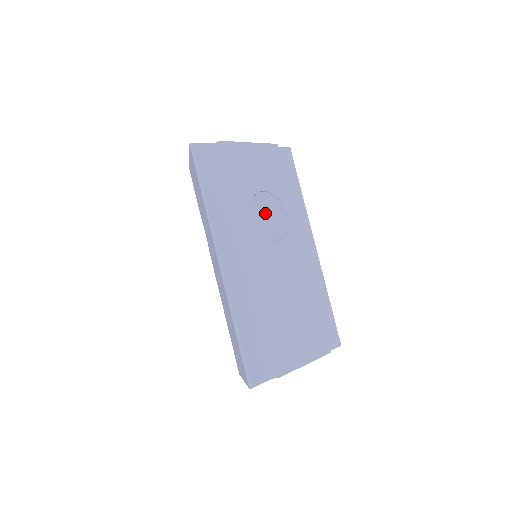
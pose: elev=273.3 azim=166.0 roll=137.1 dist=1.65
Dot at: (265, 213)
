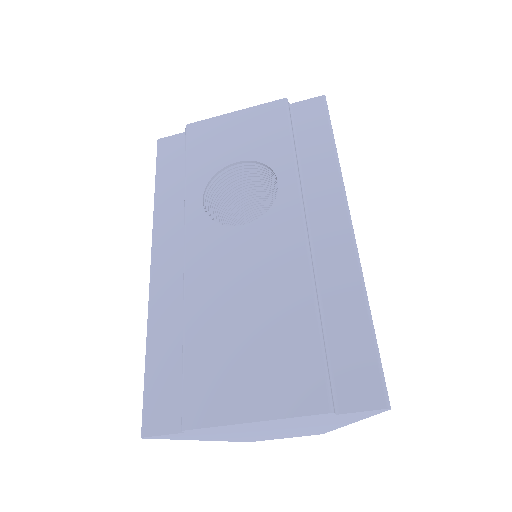
Dot at: occluded
